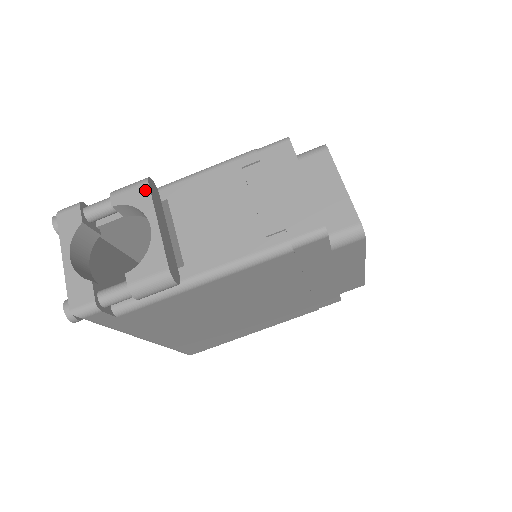
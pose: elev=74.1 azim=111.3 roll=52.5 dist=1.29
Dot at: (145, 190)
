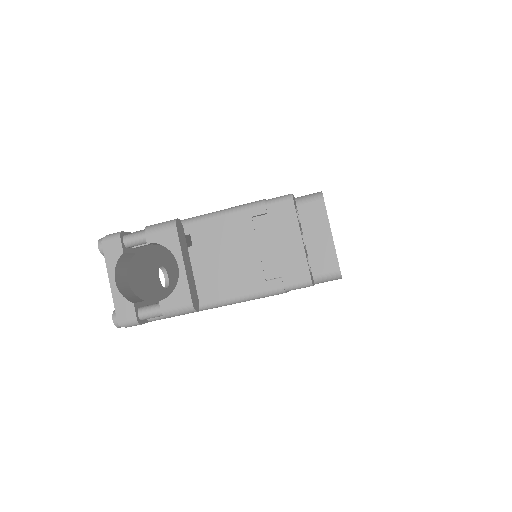
Dot at: (174, 234)
